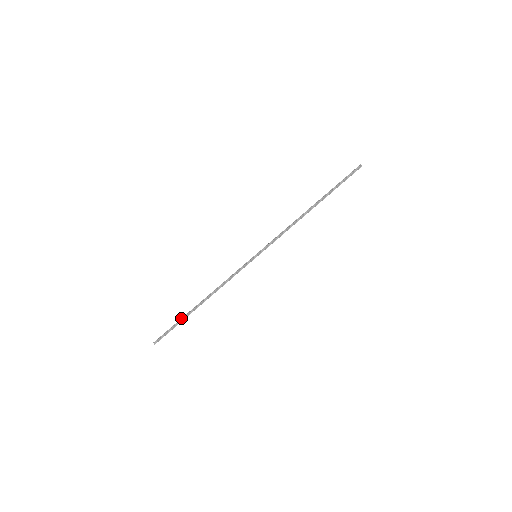
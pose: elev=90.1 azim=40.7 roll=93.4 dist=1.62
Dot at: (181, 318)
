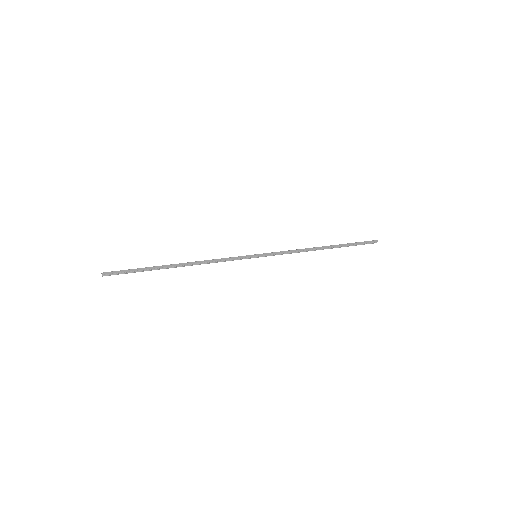
Dot at: (149, 269)
